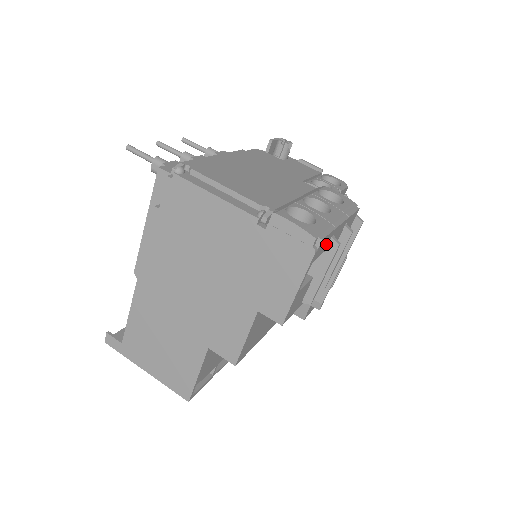
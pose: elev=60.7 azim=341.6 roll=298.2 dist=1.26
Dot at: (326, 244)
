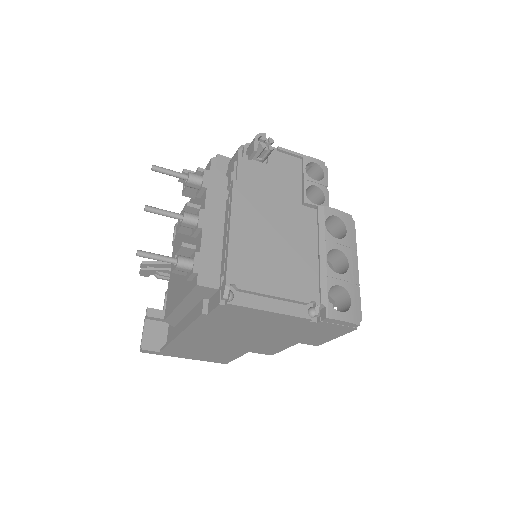
Dot at: occluded
